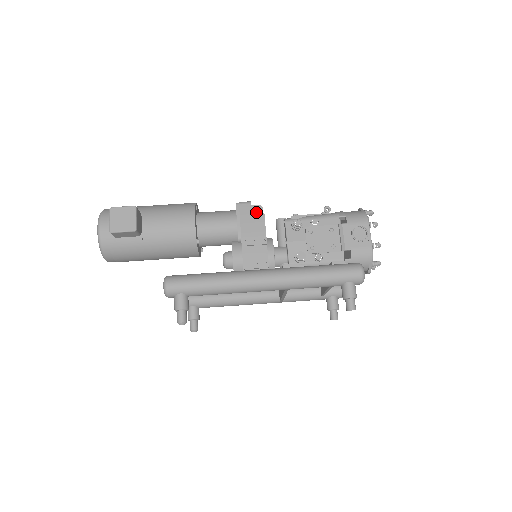
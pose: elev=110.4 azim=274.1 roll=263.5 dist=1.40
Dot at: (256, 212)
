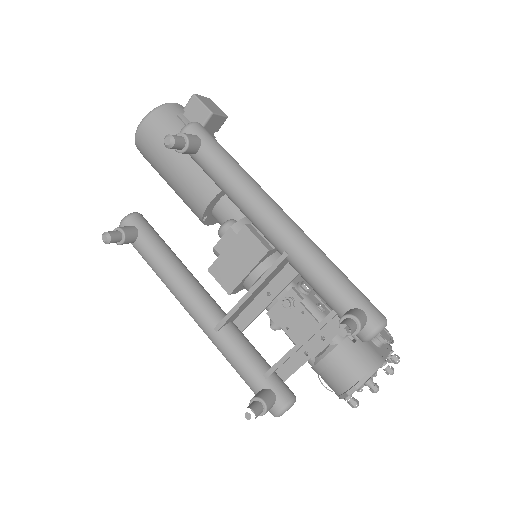
Dot at: occluded
